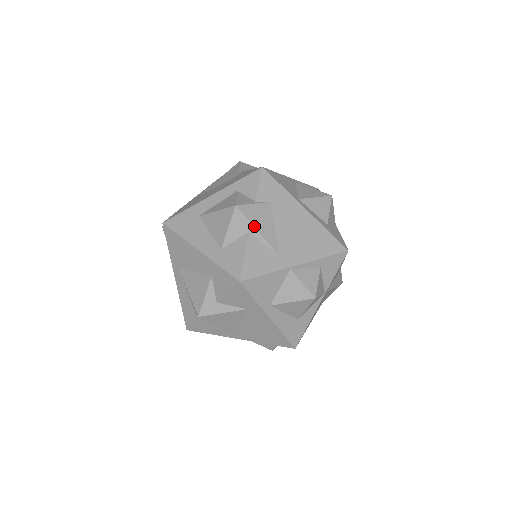
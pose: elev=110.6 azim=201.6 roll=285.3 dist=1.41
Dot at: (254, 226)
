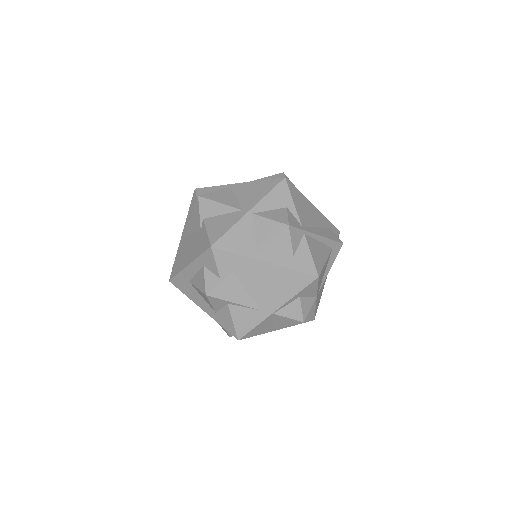
Dot at: (228, 301)
